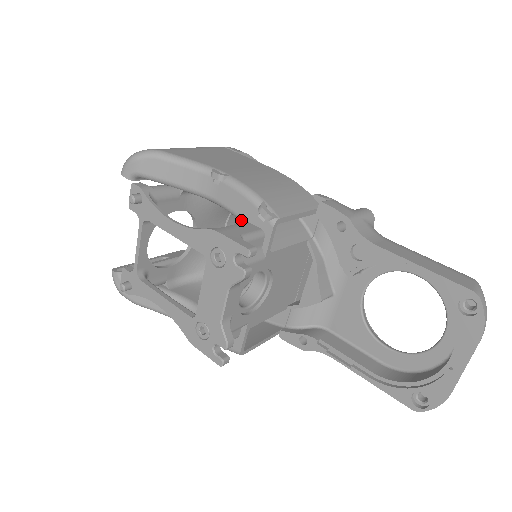
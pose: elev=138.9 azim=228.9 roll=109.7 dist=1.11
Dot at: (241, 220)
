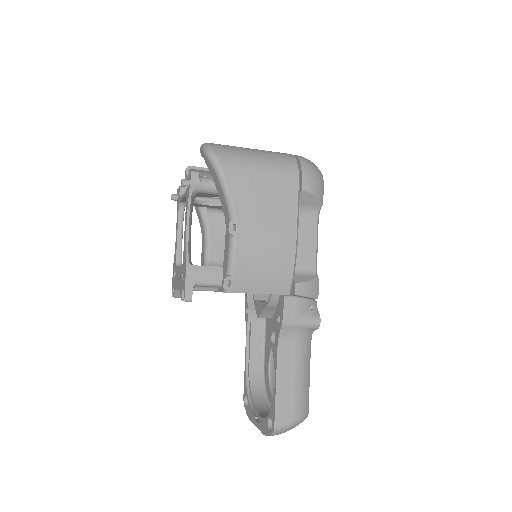
Dot at: (223, 262)
